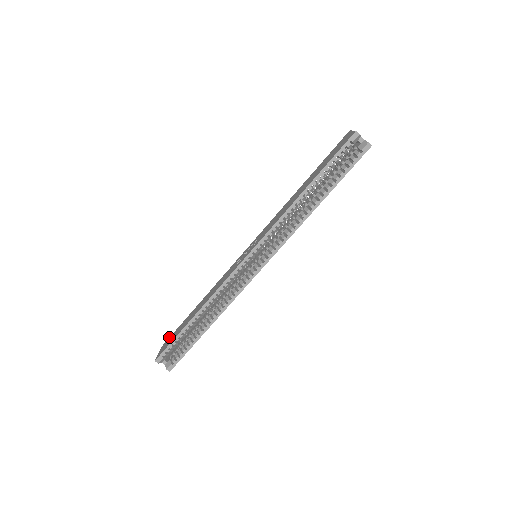
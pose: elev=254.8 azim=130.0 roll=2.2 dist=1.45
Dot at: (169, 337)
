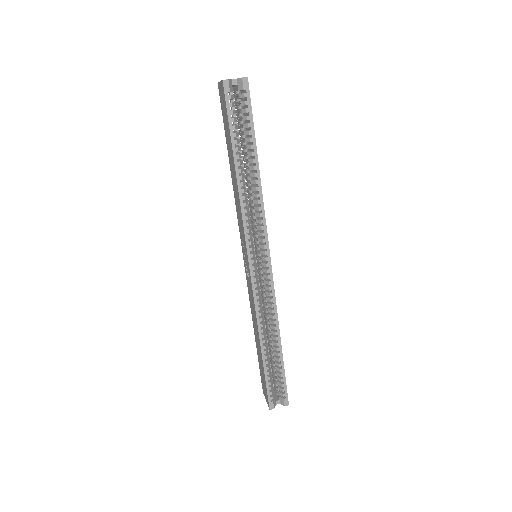
Dot at: occluded
